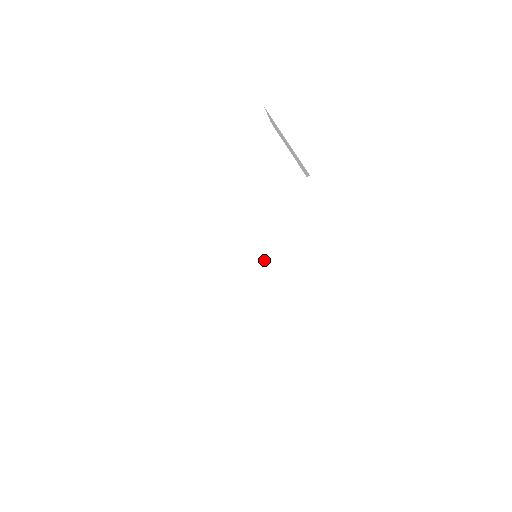
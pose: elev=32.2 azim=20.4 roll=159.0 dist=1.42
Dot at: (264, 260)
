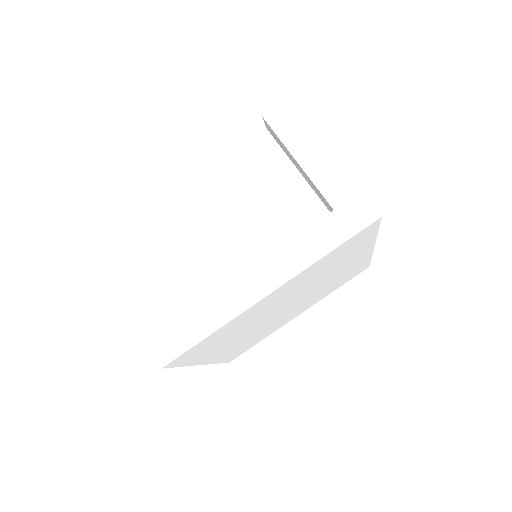
Dot at: (290, 289)
